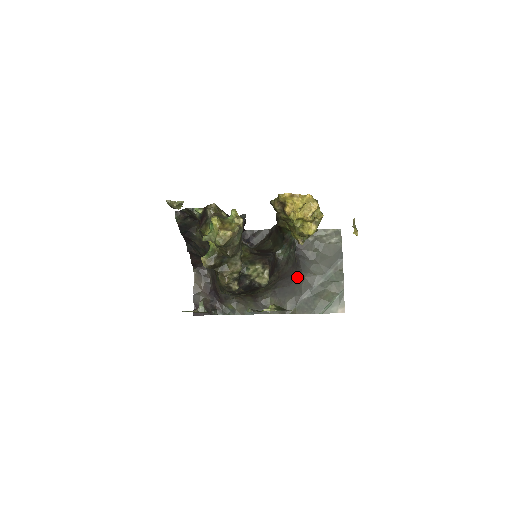
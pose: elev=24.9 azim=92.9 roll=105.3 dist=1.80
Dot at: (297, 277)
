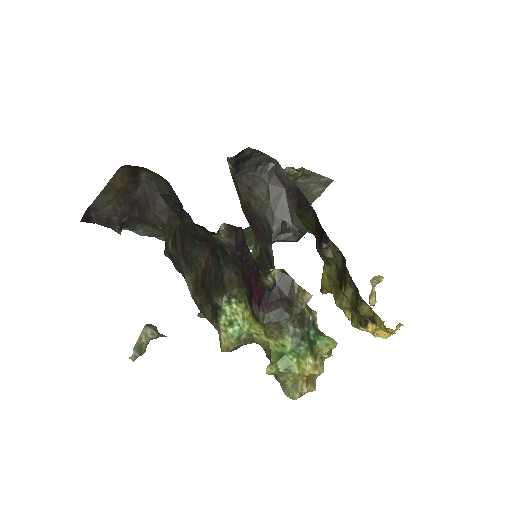
Dot at: occluded
